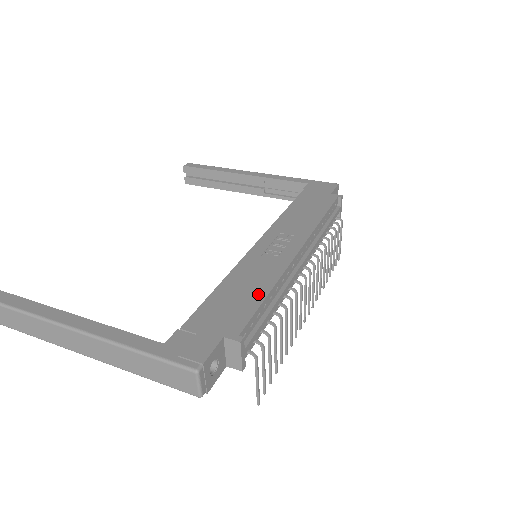
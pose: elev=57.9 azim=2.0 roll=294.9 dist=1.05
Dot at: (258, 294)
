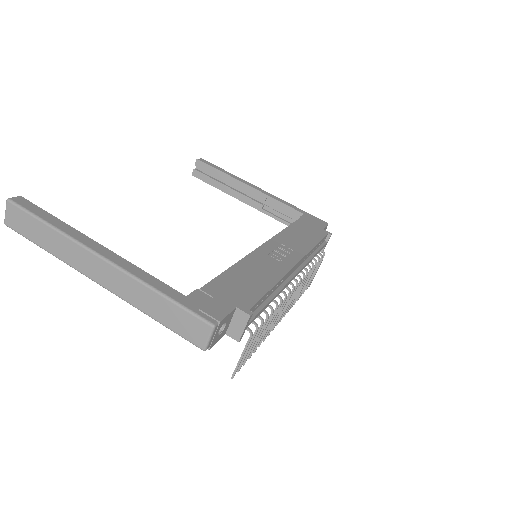
Dot at: (264, 284)
